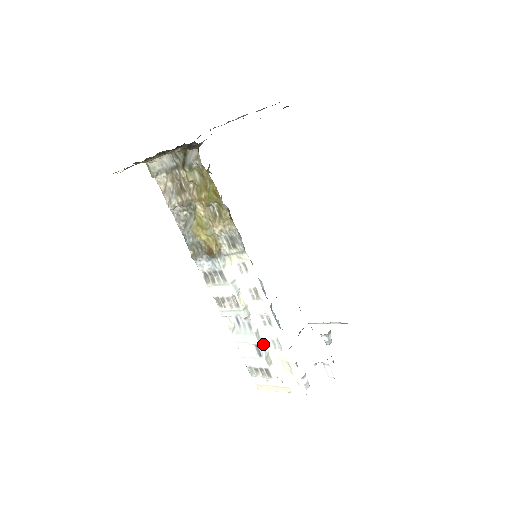
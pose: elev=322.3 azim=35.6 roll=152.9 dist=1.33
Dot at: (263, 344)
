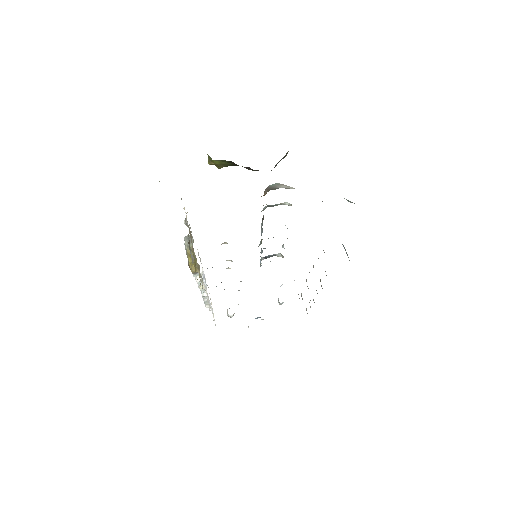
Dot at: occluded
